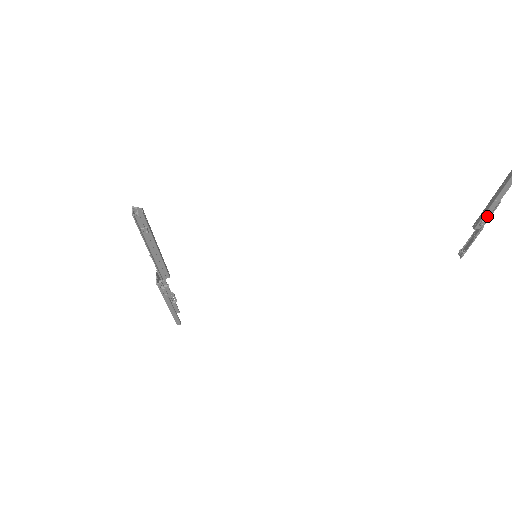
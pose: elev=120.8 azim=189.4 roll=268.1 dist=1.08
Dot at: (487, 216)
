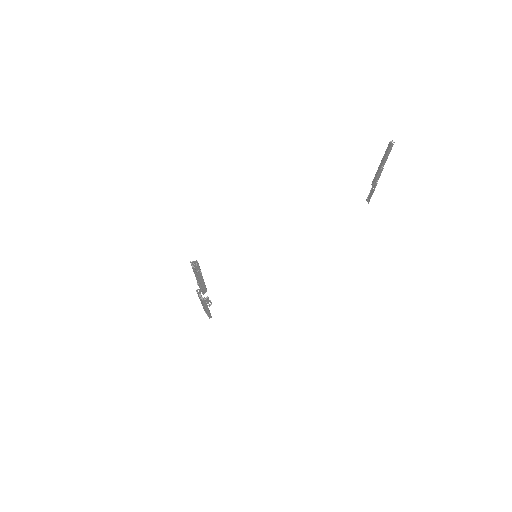
Dot at: (378, 177)
